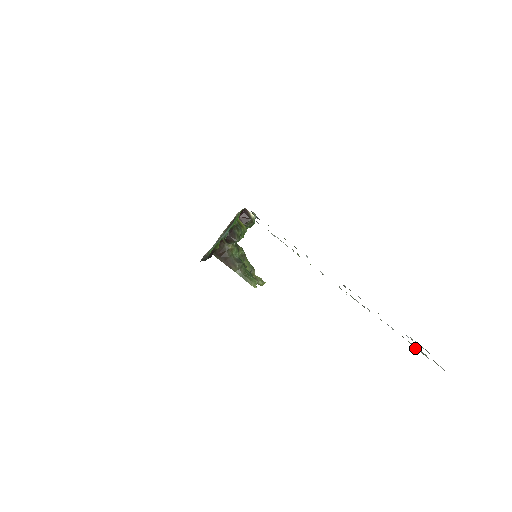
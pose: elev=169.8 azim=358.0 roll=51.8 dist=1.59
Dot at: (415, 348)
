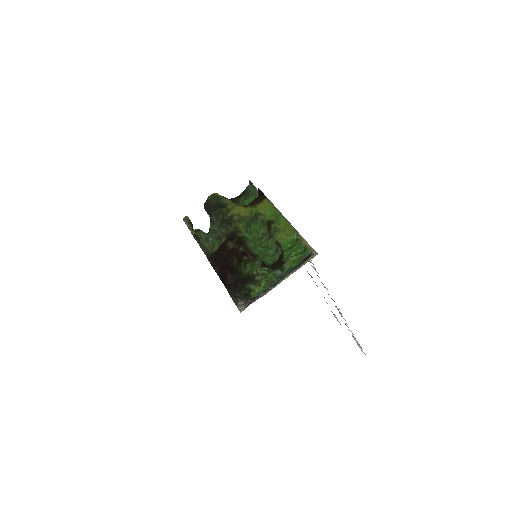
Dot at: (357, 342)
